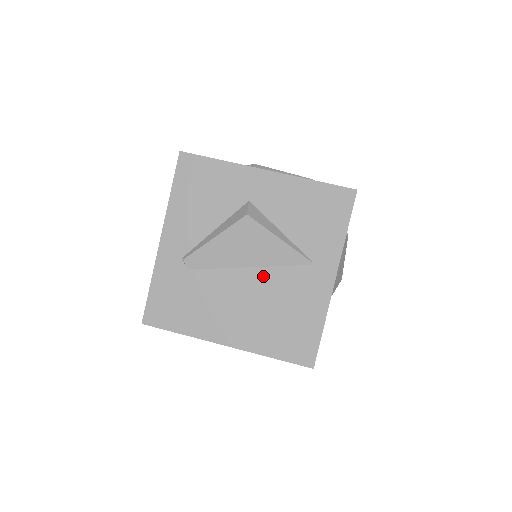
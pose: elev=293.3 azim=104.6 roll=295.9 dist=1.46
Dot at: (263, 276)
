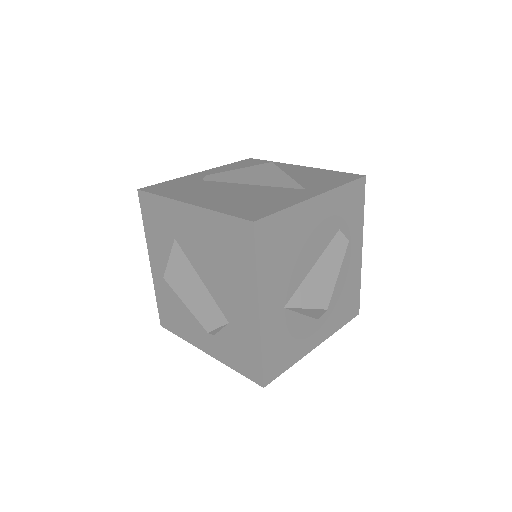
Dot at: (257, 188)
